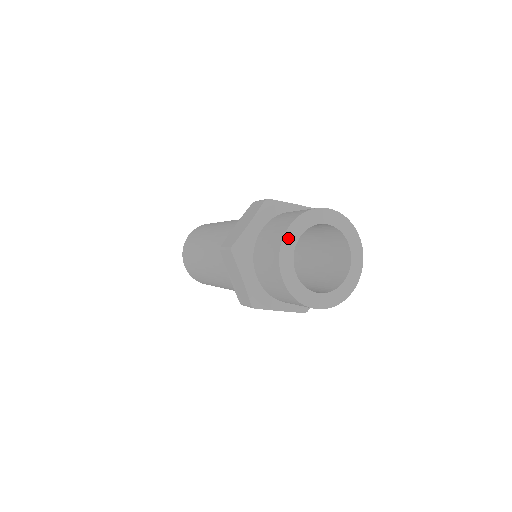
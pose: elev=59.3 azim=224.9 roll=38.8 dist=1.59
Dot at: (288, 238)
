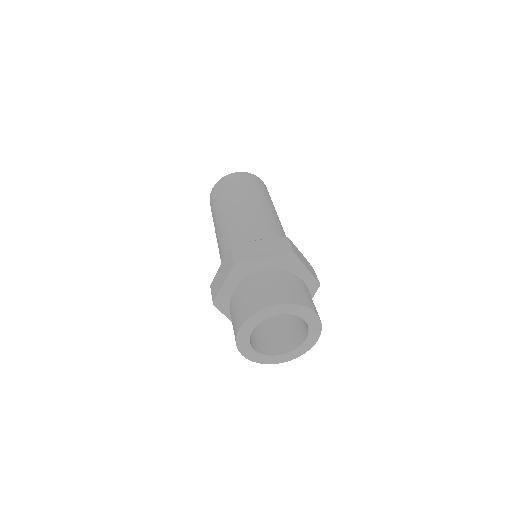
Dot at: (270, 310)
